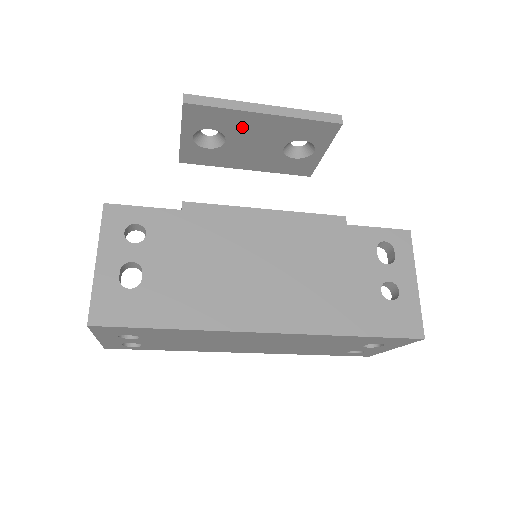
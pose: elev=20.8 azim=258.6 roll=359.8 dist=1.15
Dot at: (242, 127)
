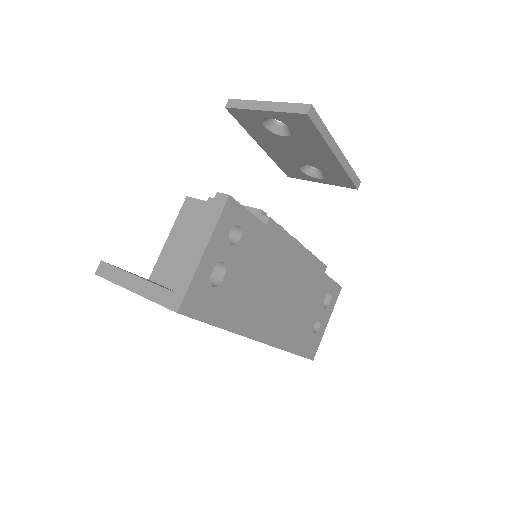
Dot at: (309, 145)
